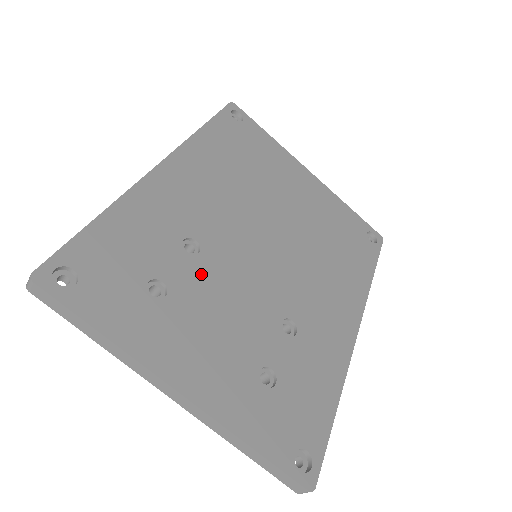
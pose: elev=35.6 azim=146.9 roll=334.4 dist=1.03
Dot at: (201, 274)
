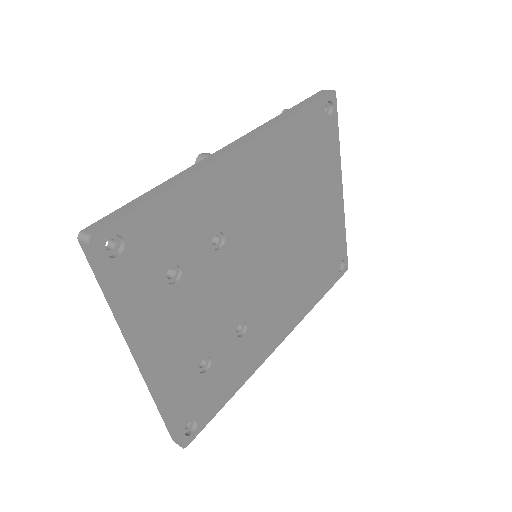
Dot at: (211, 269)
